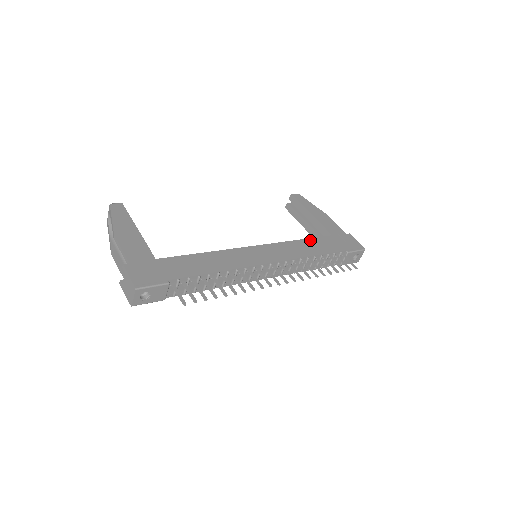
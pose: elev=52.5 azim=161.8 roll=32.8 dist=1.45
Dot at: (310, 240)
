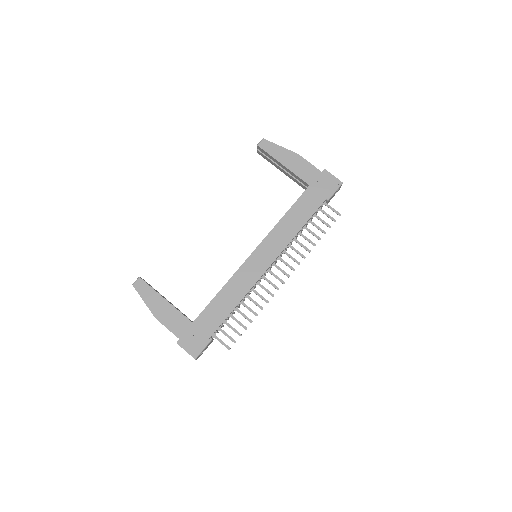
Dot at: (292, 209)
